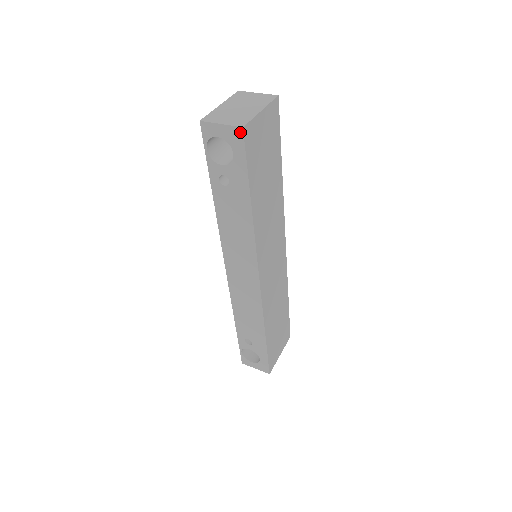
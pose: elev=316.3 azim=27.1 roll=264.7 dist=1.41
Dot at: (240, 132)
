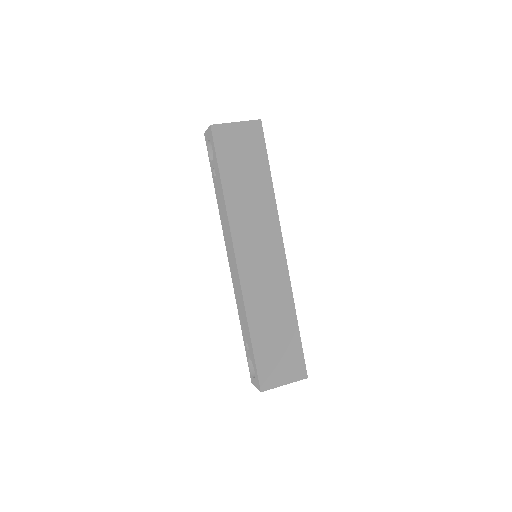
Dot at: (211, 129)
